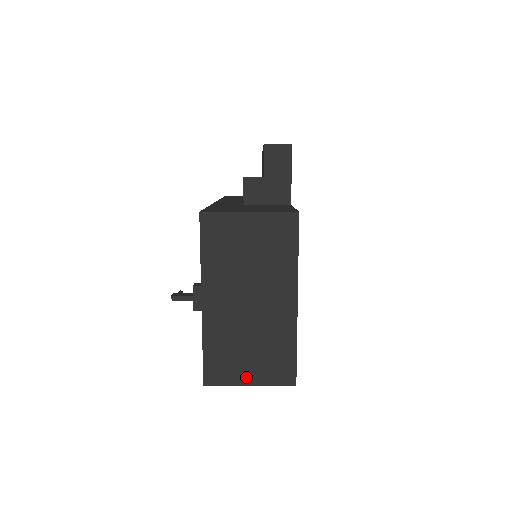
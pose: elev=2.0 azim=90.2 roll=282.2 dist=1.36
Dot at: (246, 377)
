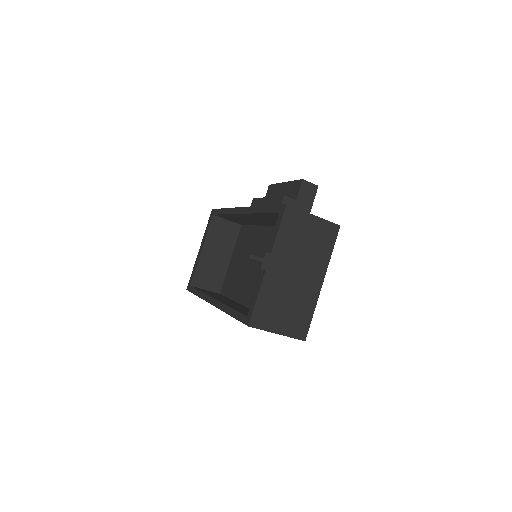
Dot at: (277, 327)
